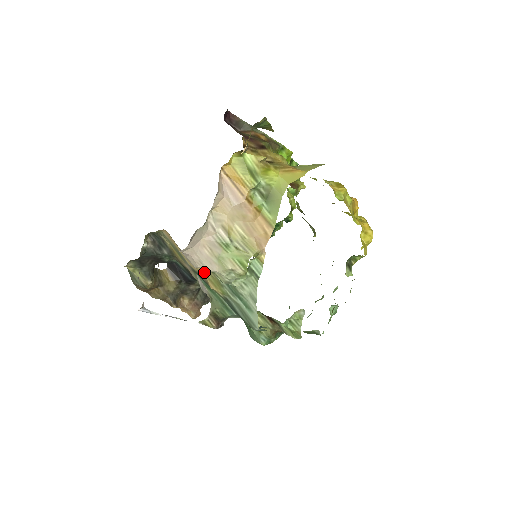
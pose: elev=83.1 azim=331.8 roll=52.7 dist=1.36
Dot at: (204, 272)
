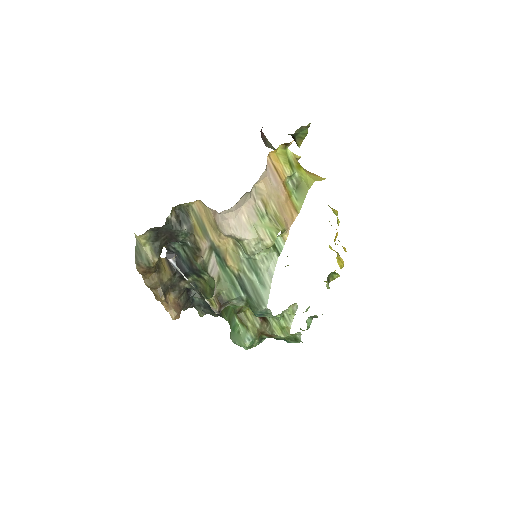
Dot at: (226, 246)
